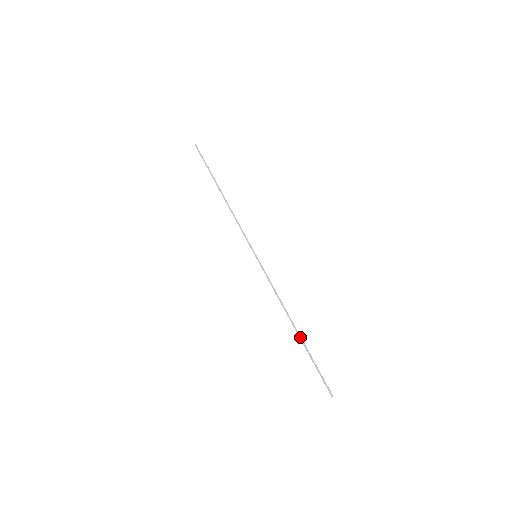
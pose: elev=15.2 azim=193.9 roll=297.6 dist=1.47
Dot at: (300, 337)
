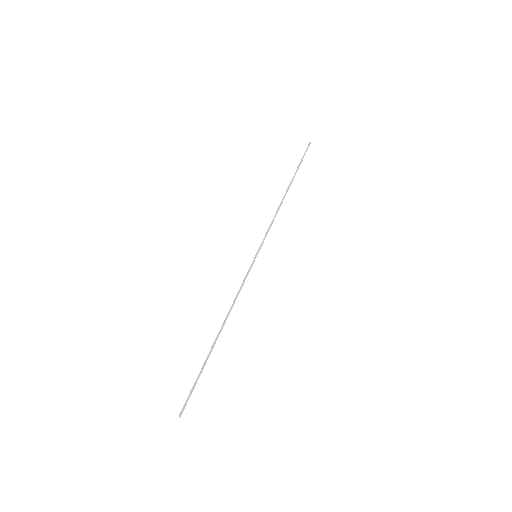
Dot at: (212, 346)
